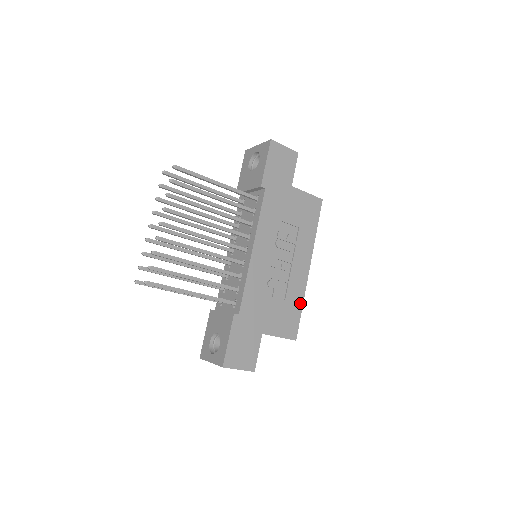
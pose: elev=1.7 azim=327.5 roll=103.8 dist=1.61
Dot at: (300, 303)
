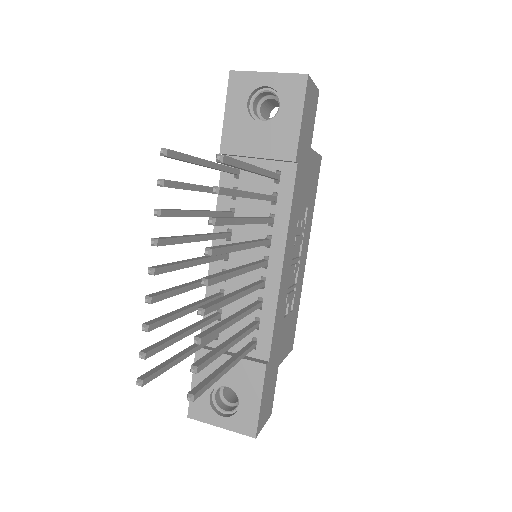
Dot at: (298, 304)
